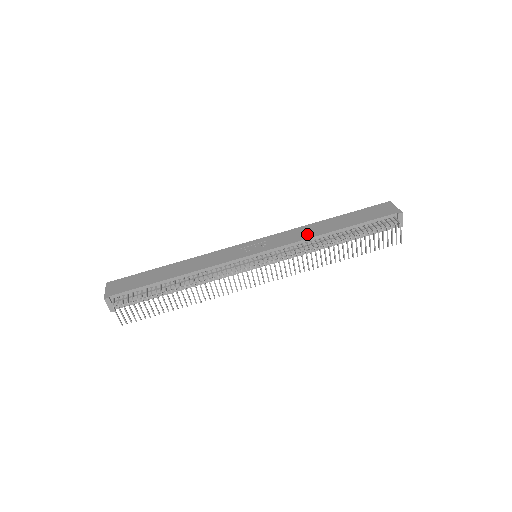
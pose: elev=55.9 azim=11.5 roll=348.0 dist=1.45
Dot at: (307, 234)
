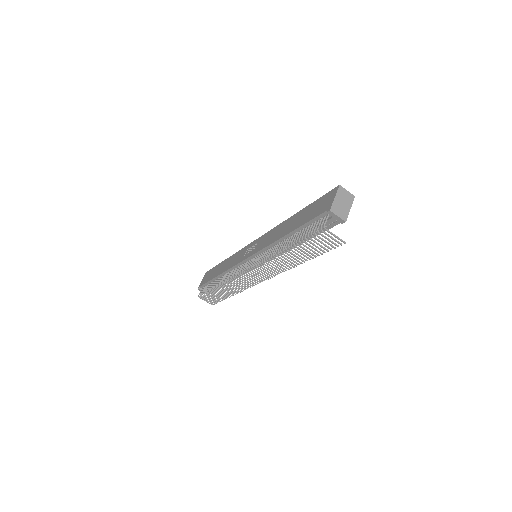
Dot at: (274, 237)
